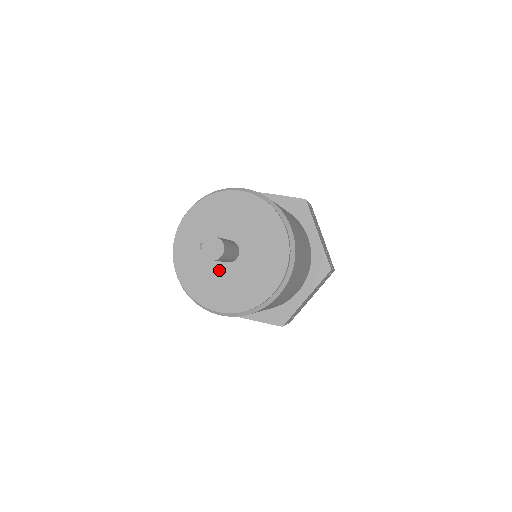
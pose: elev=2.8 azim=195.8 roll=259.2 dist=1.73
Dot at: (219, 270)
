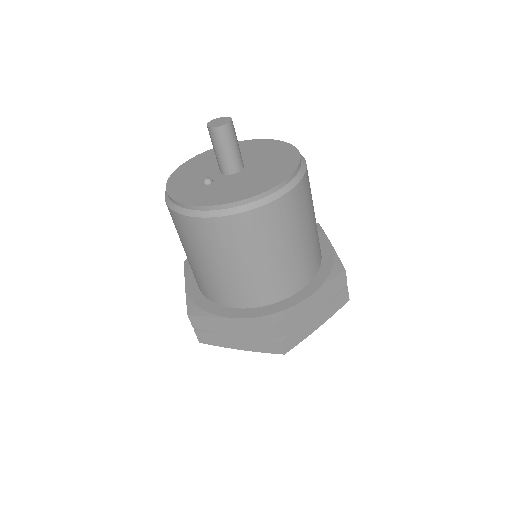
Dot at: (240, 177)
